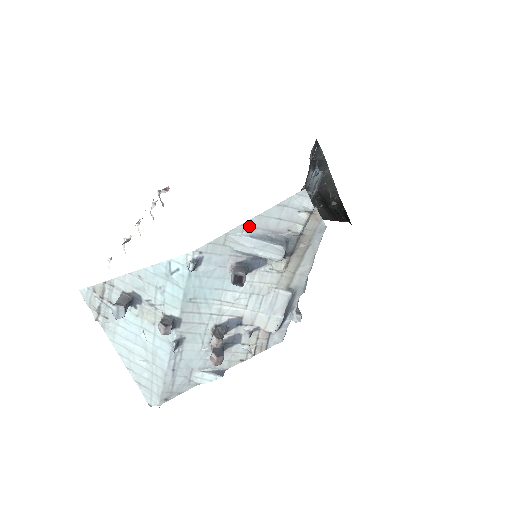
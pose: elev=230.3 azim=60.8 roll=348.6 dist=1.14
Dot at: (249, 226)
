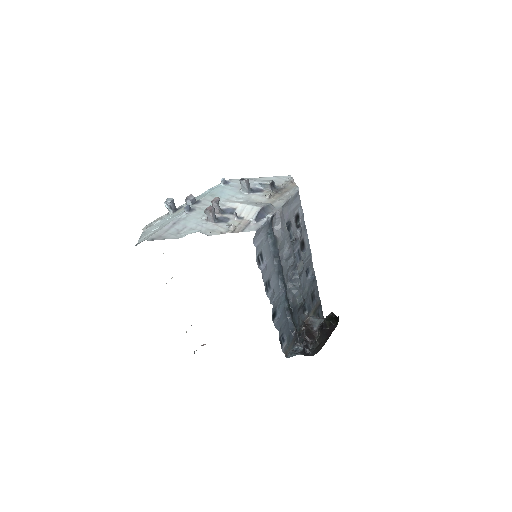
Dot at: (259, 179)
